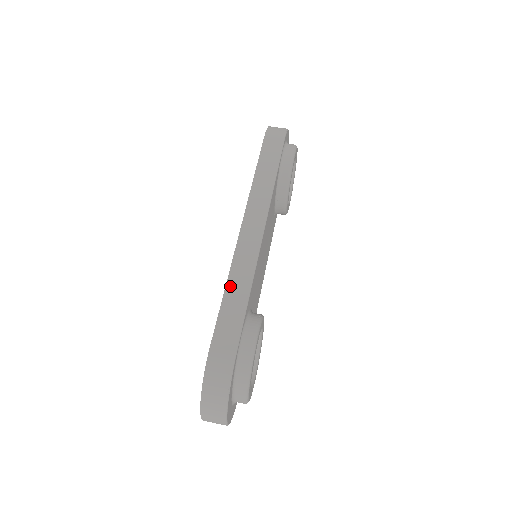
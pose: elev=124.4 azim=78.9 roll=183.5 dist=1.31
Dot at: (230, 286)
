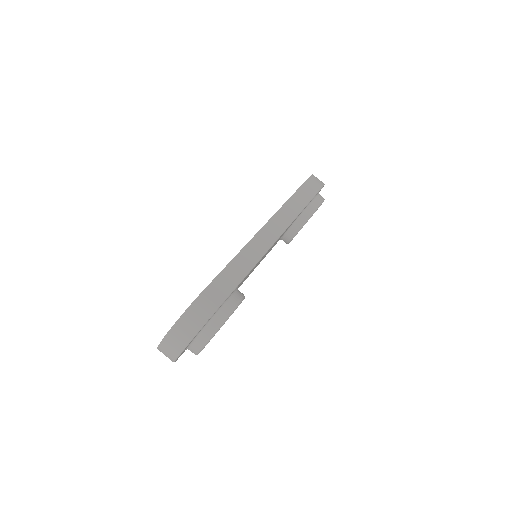
Dot at: (237, 259)
